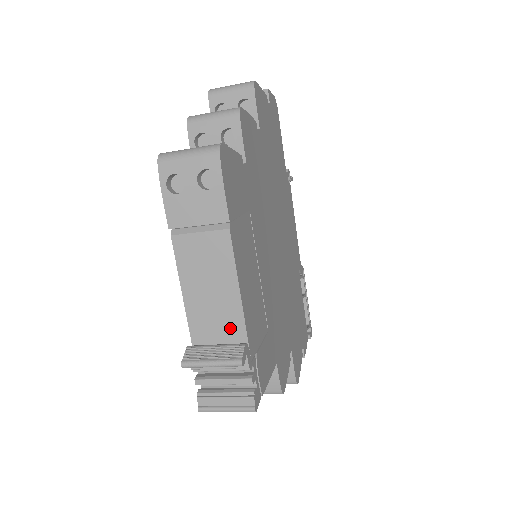
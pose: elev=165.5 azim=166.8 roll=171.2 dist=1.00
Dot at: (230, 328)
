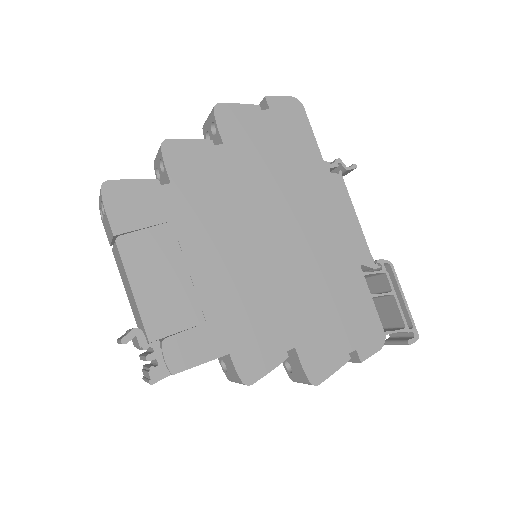
Dot at: (138, 316)
